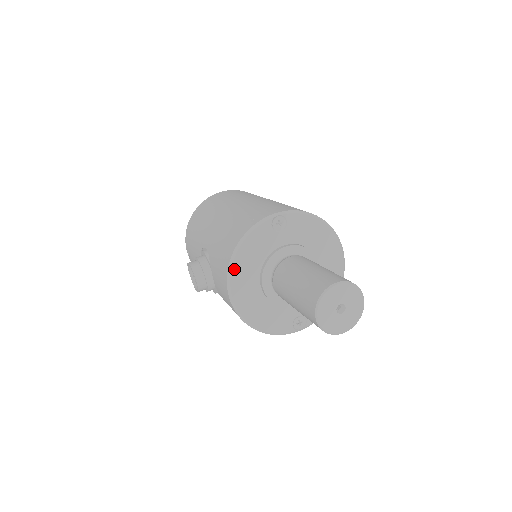
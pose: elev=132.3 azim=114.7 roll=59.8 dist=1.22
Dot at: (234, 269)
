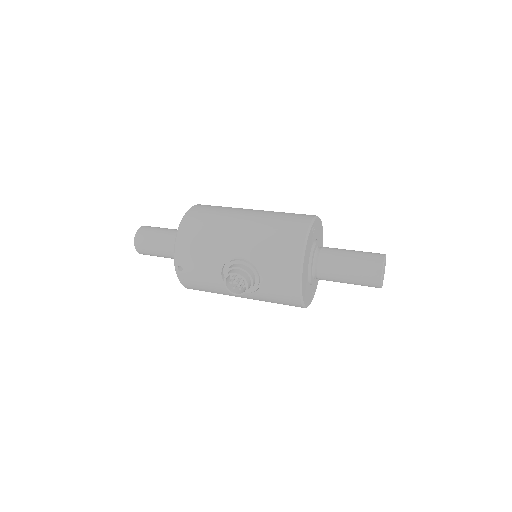
Dot at: (303, 265)
